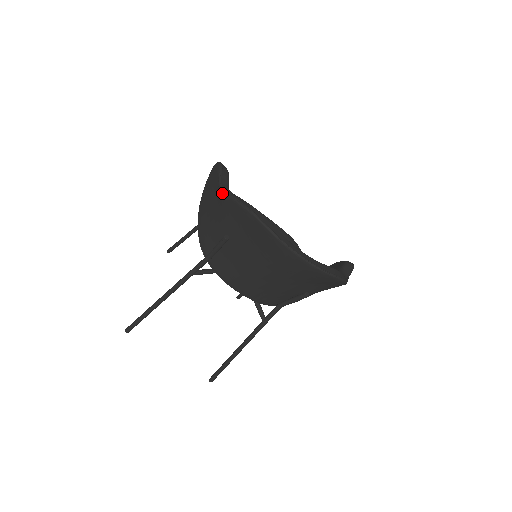
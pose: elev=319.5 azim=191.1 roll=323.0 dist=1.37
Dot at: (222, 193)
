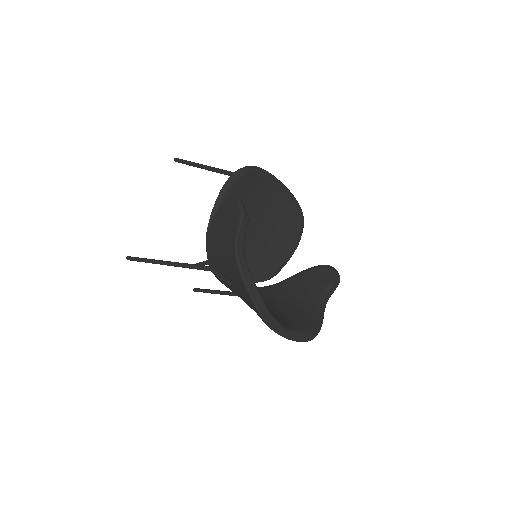
Dot at: (235, 260)
